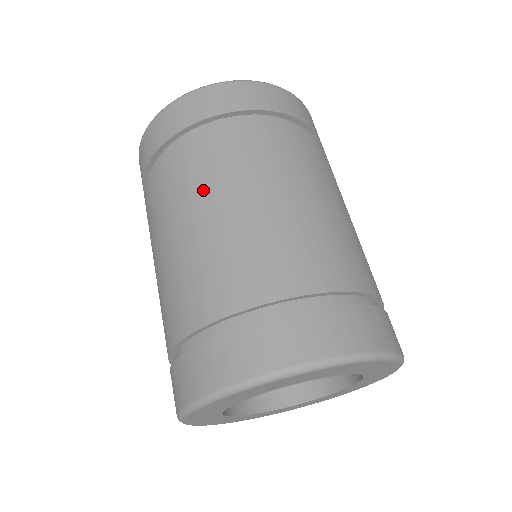
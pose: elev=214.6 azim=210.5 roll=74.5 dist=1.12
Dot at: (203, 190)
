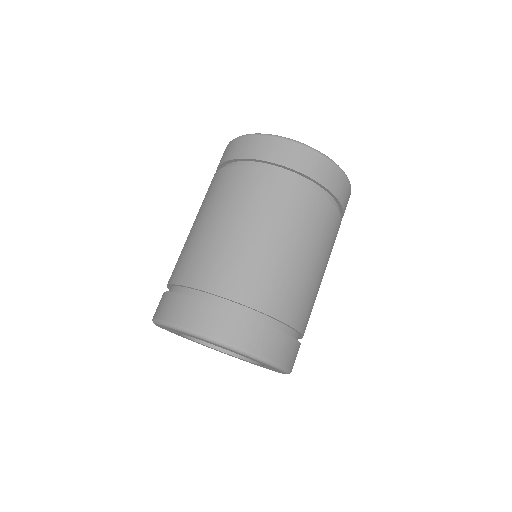
Dot at: occluded
